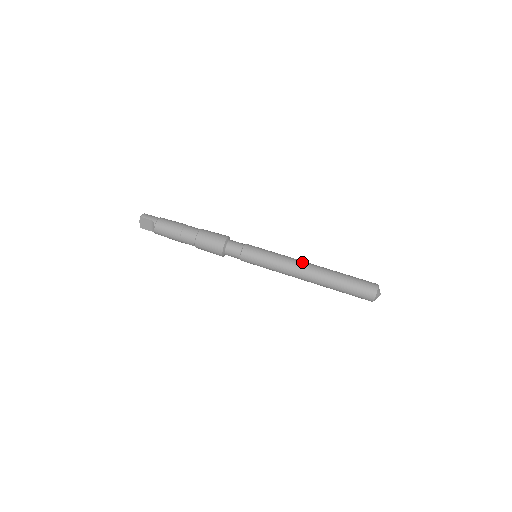
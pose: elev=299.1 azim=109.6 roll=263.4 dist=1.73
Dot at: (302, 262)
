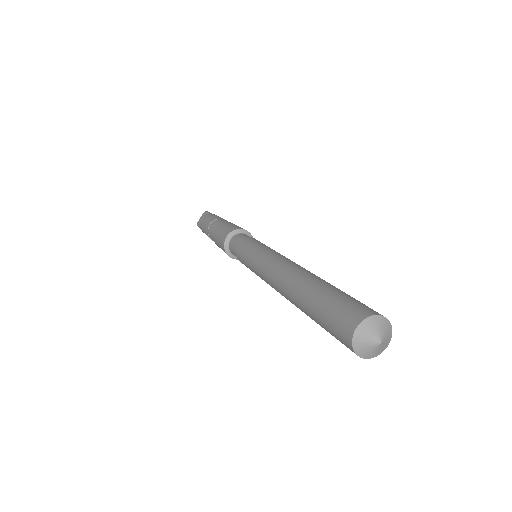
Dot at: occluded
